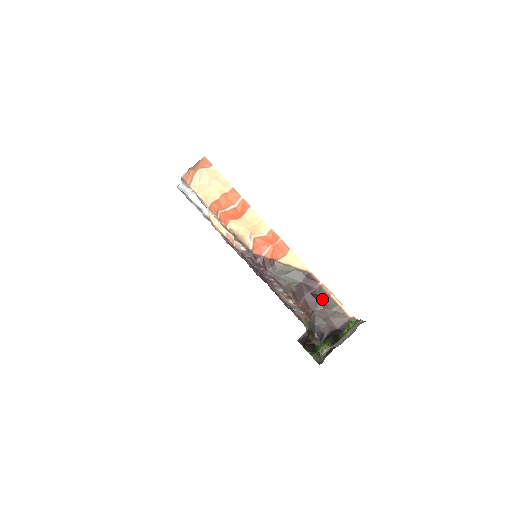
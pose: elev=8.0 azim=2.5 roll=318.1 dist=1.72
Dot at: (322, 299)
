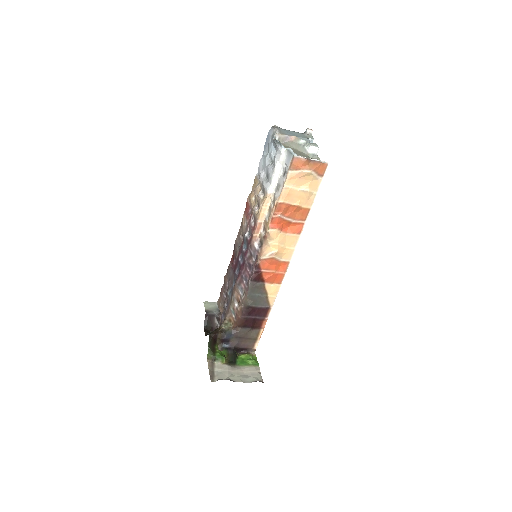
Dot at: (255, 326)
